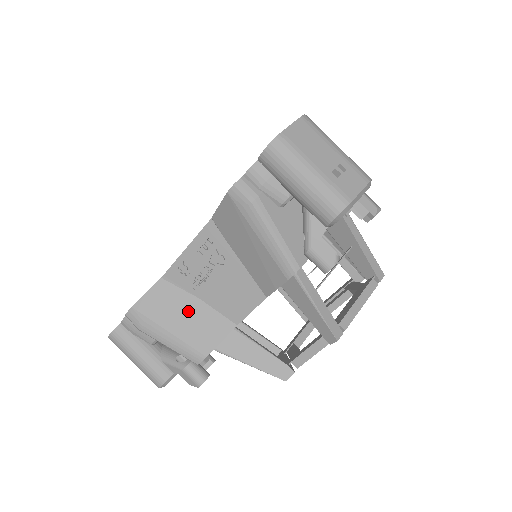
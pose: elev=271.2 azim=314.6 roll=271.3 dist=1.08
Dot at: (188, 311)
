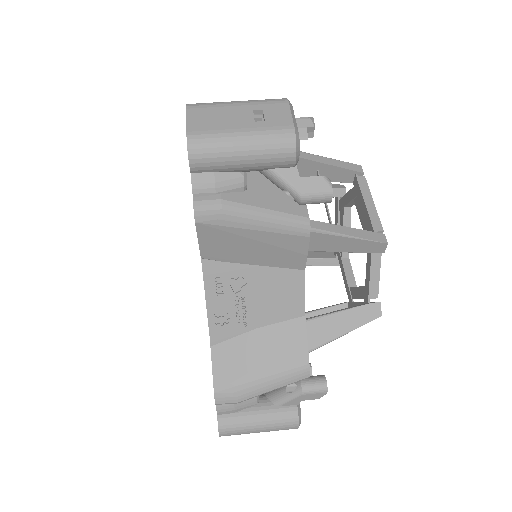
Dot at: (258, 347)
